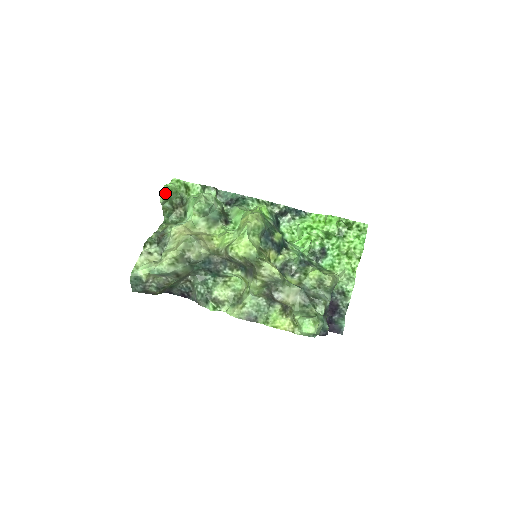
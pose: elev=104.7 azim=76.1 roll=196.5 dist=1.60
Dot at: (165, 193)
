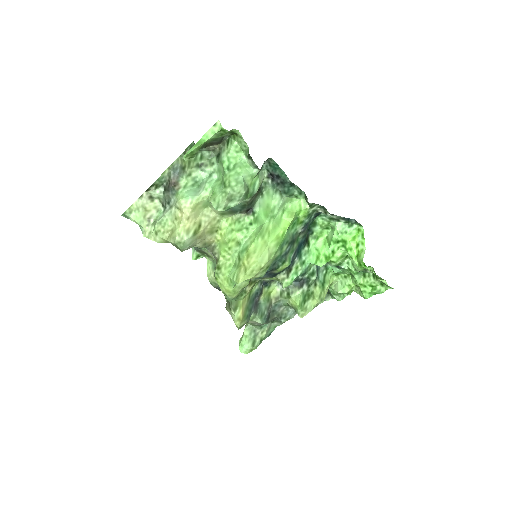
Dot at: (192, 154)
